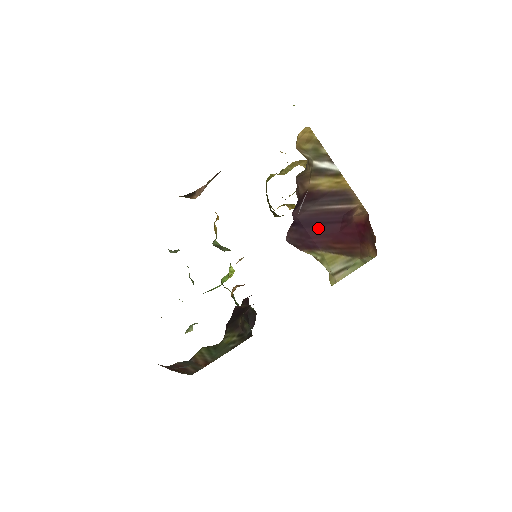
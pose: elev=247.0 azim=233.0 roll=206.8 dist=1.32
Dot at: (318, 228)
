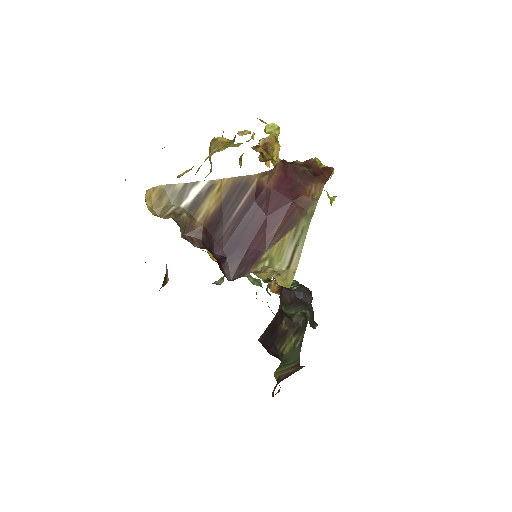
Dot at: (247, 235)
